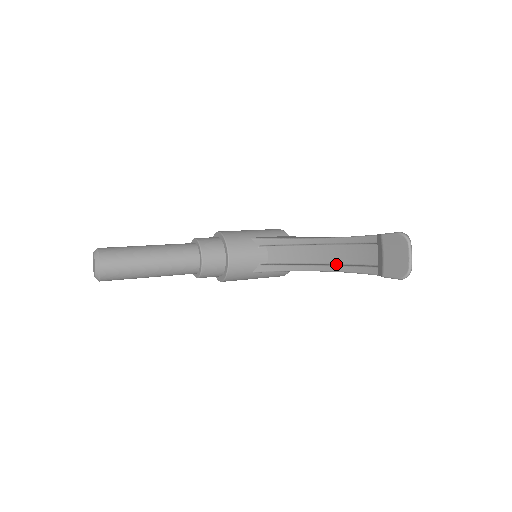
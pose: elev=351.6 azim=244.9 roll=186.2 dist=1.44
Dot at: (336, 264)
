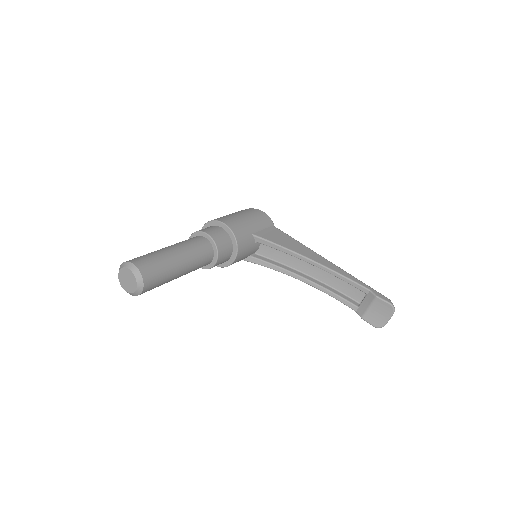
Dot at: (320, 282)
